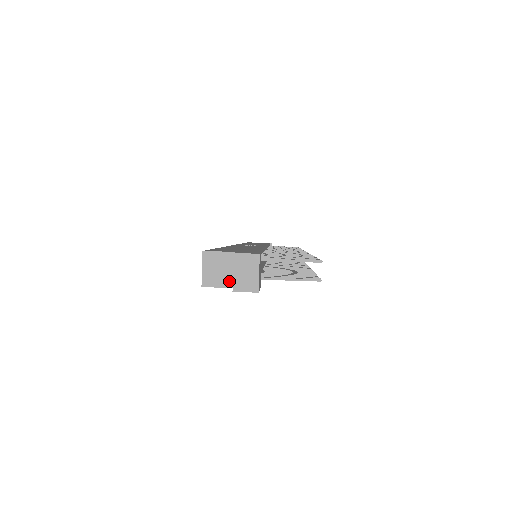
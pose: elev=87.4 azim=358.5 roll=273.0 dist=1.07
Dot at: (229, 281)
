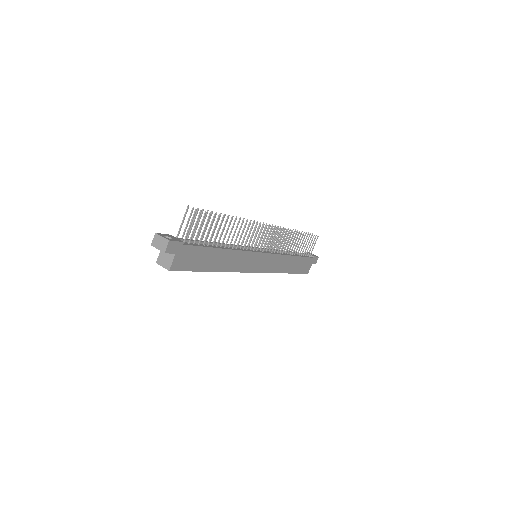
Dot at: (172, 256)
